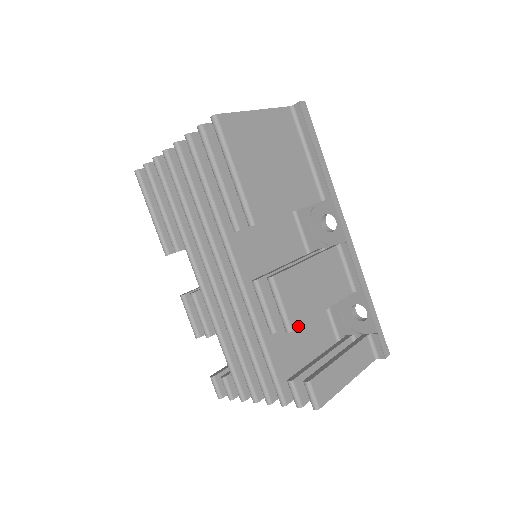
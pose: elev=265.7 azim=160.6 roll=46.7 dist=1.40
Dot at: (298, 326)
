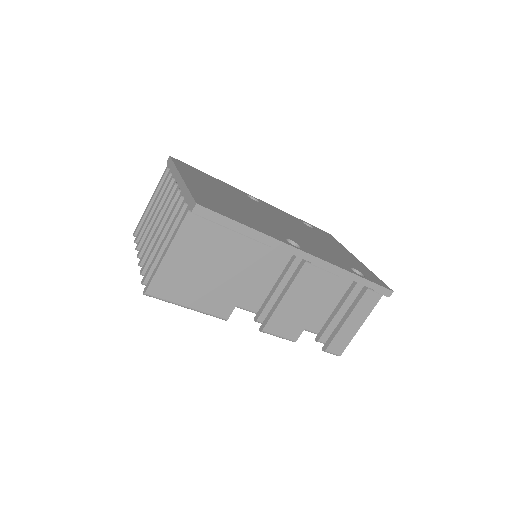
Dot at: (299, 336)
